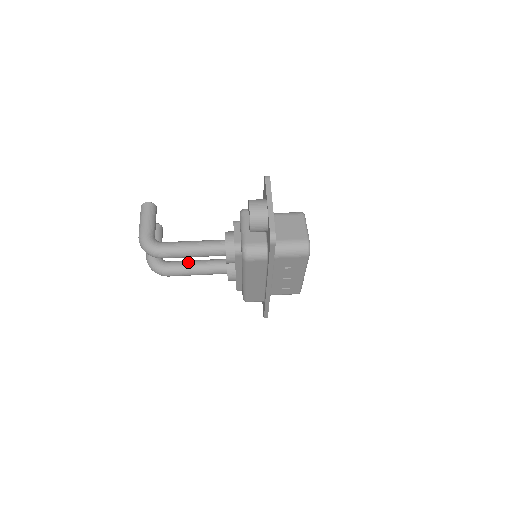
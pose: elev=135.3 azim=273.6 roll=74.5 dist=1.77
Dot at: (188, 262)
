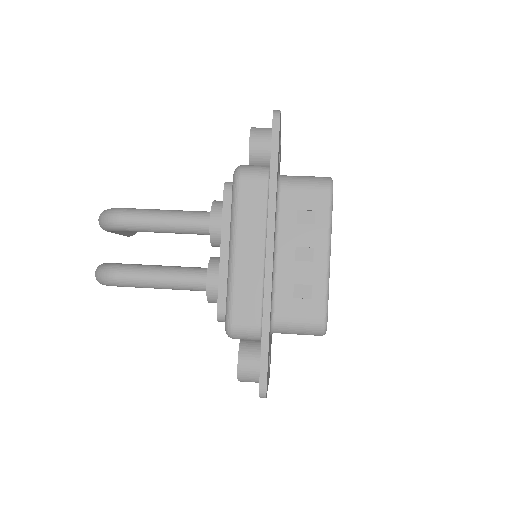
Dot at: (154, 265)
